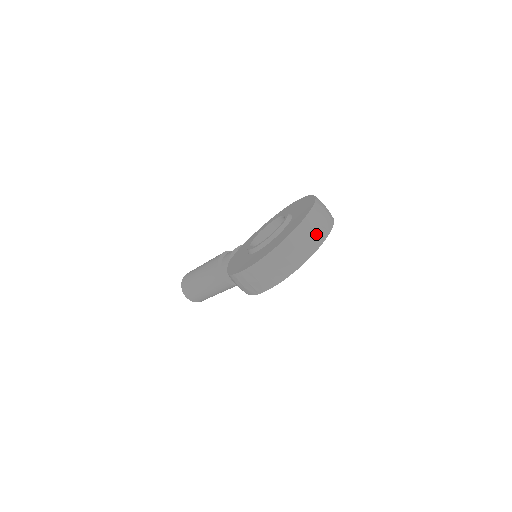
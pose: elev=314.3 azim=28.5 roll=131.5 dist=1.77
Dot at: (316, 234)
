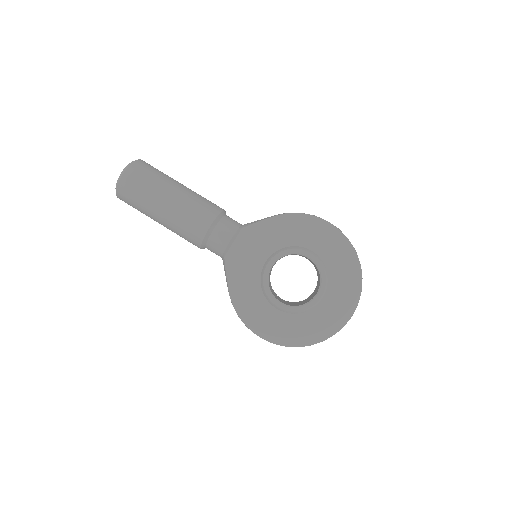
Dot at: occluded
